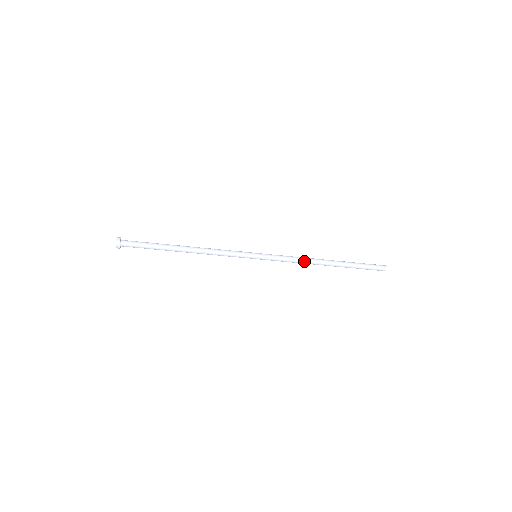
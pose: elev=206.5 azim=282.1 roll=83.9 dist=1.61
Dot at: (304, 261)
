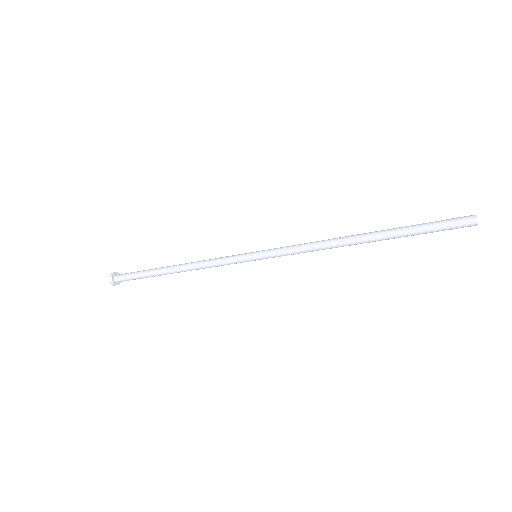
Dot at: (322, 247)
